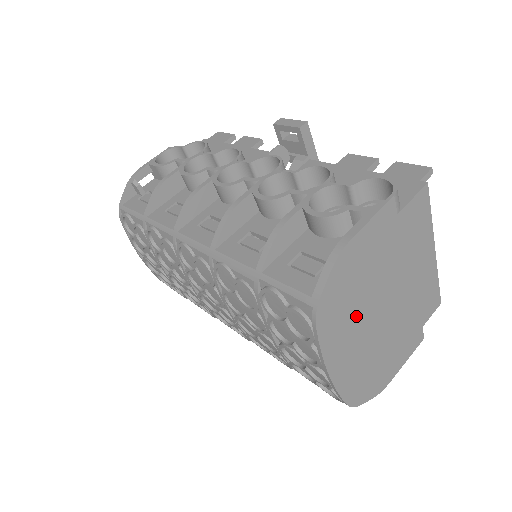
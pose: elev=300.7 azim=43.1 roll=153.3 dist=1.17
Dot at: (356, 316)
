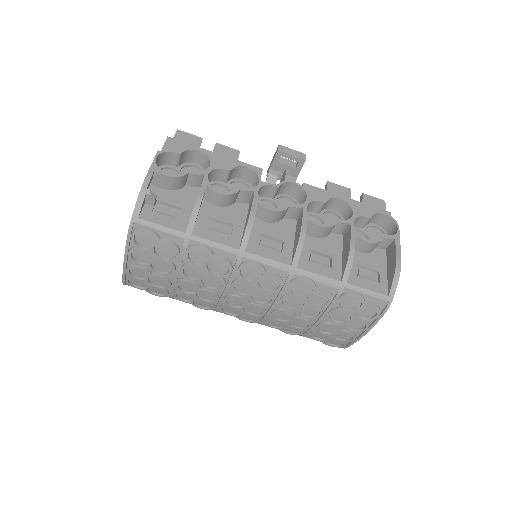
Dot at: occluded
